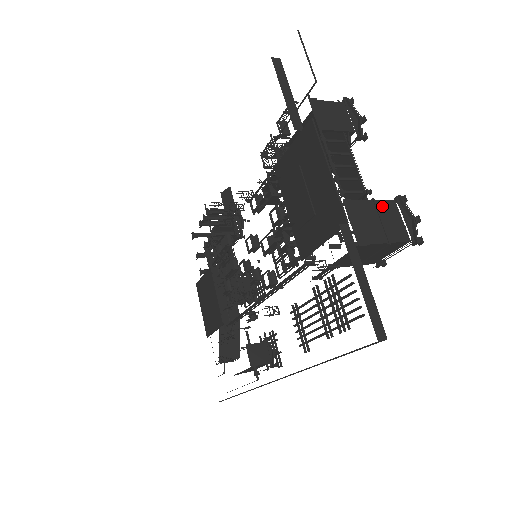
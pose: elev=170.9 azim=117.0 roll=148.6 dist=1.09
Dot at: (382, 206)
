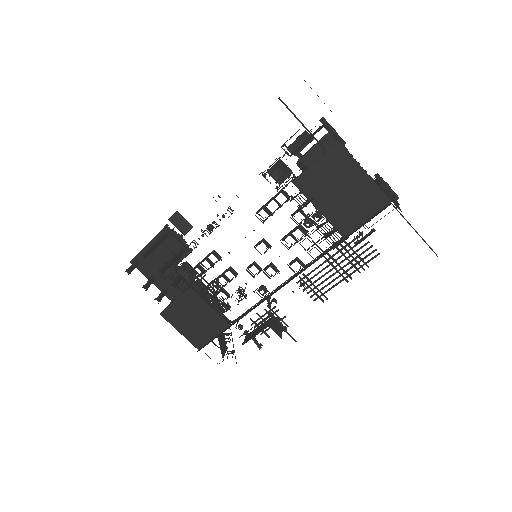
Dot at: (382, 184)
